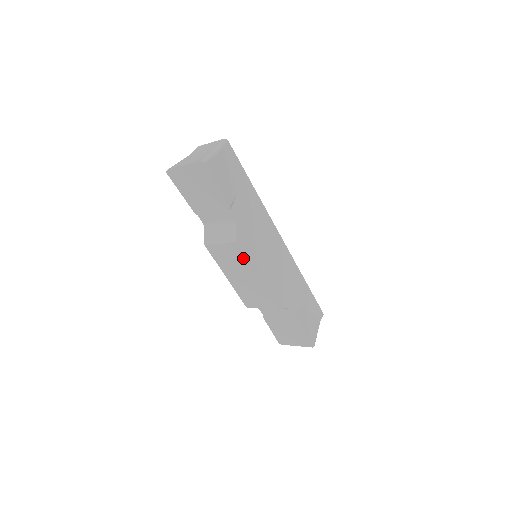
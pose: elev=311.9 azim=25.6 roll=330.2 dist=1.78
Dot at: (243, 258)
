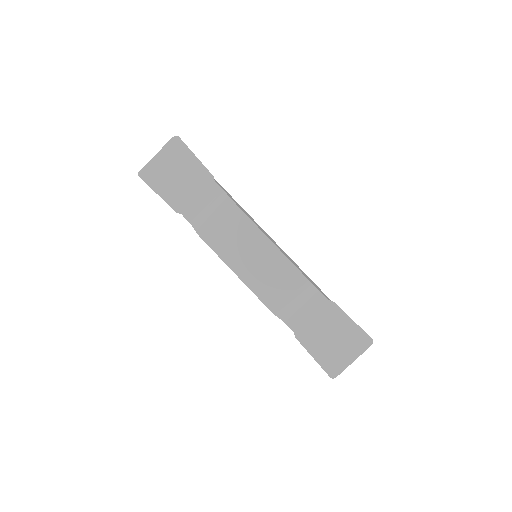
Dot at: (246, 222)
